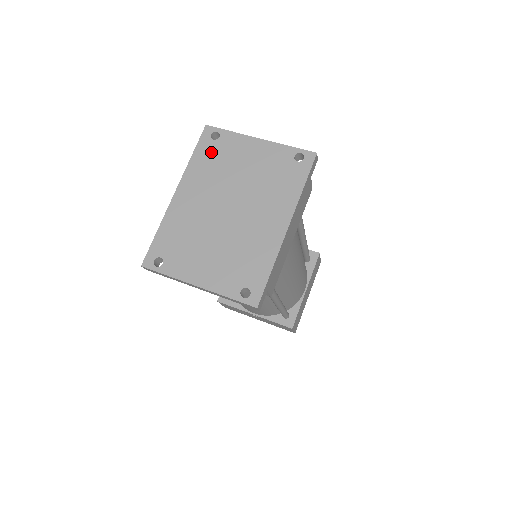
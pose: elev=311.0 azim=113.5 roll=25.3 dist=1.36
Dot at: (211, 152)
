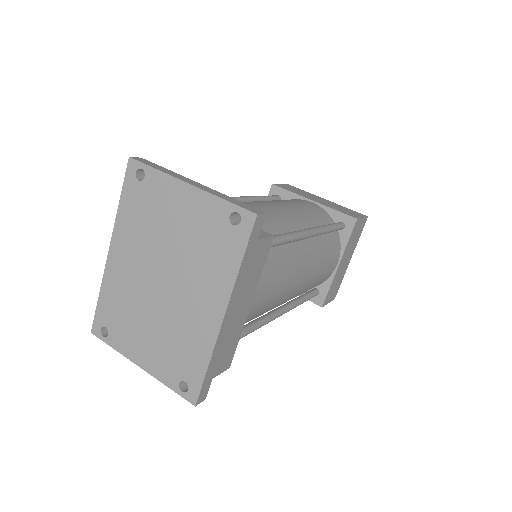
Dot at: (138, 199)
